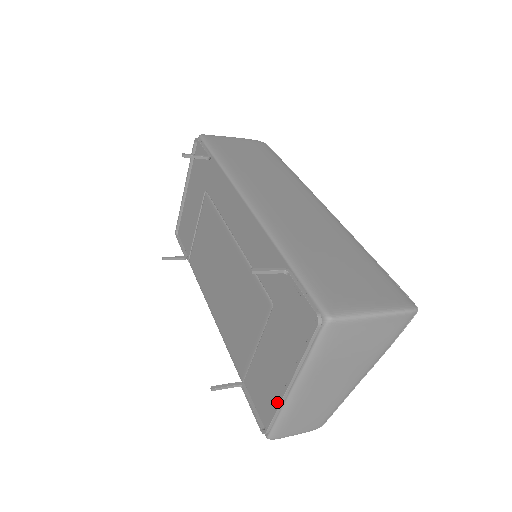
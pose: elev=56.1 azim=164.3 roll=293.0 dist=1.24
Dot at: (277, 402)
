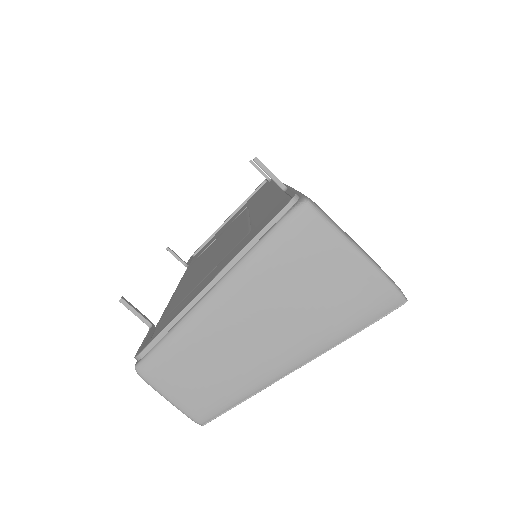
Dot at: occluded
